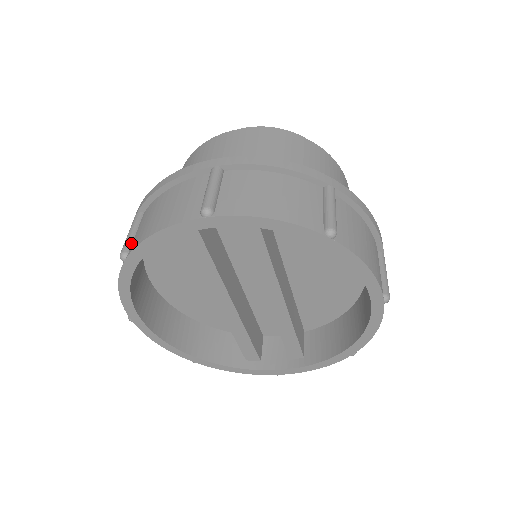
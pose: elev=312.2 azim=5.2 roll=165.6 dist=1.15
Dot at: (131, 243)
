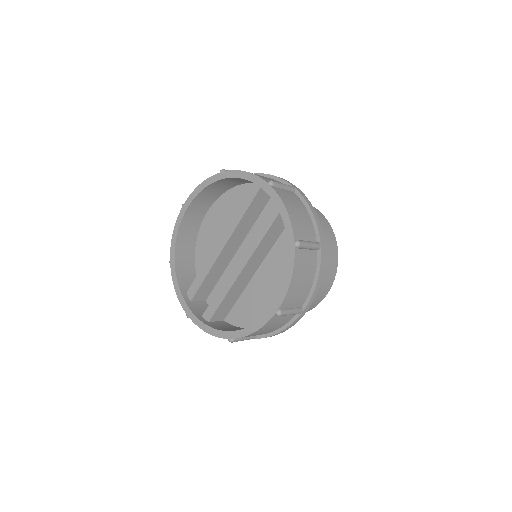
Dot at: occluded
